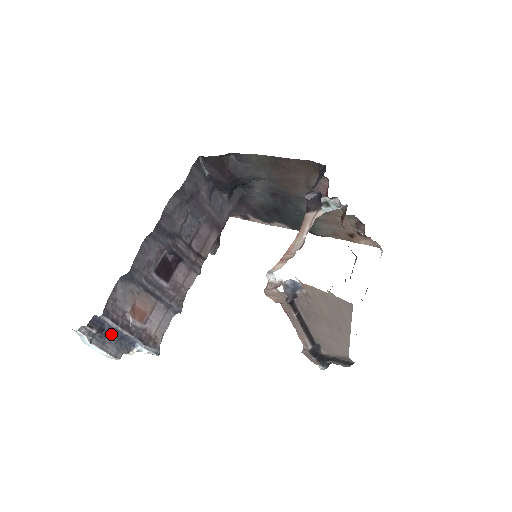
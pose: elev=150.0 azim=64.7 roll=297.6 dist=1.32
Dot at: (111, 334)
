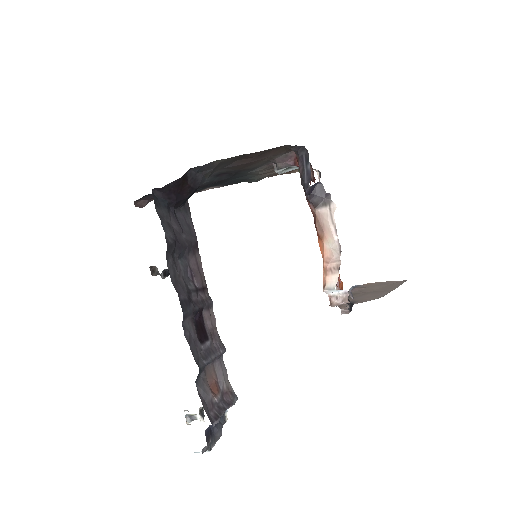
Dot at: (215, 427)
